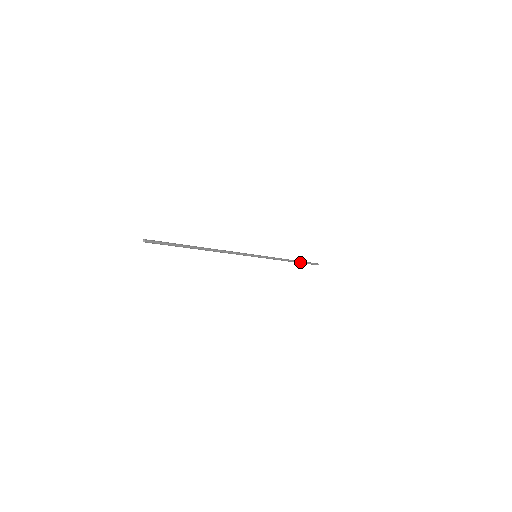
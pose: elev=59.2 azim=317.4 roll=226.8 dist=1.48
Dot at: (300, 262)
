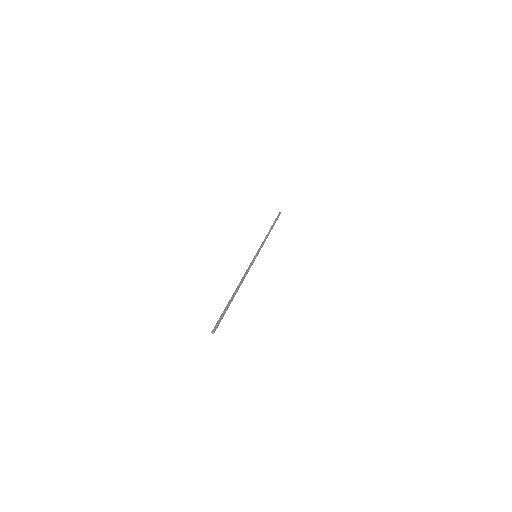
Dot at: (273, 226)
